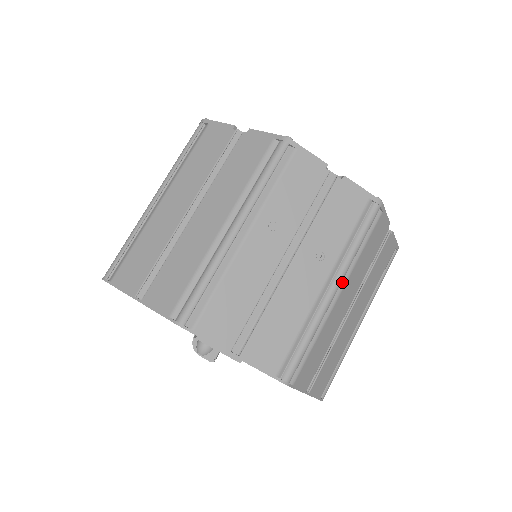
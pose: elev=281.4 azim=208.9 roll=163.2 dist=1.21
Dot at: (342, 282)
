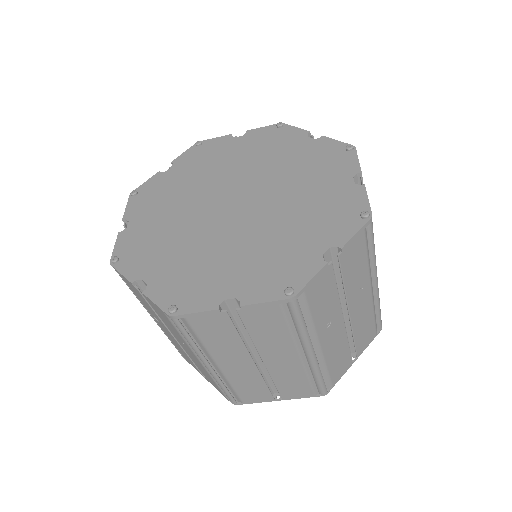
Dot at: occluded
